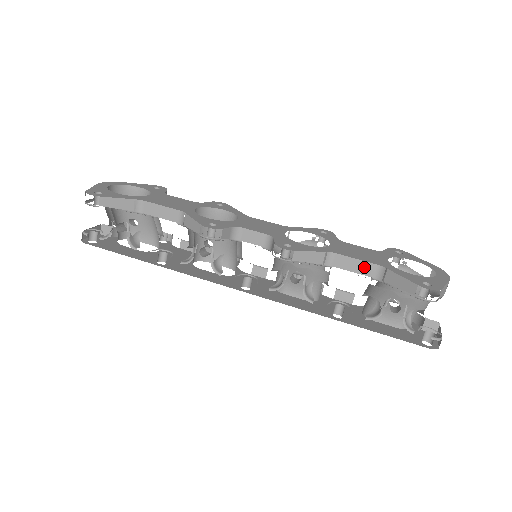
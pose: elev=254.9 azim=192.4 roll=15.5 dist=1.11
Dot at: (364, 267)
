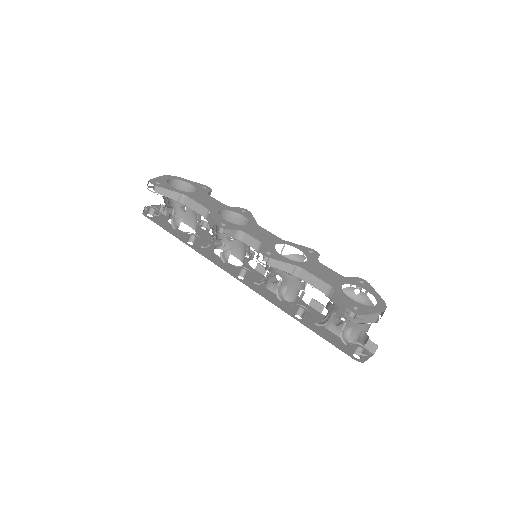
Dot at: (320, 284)
